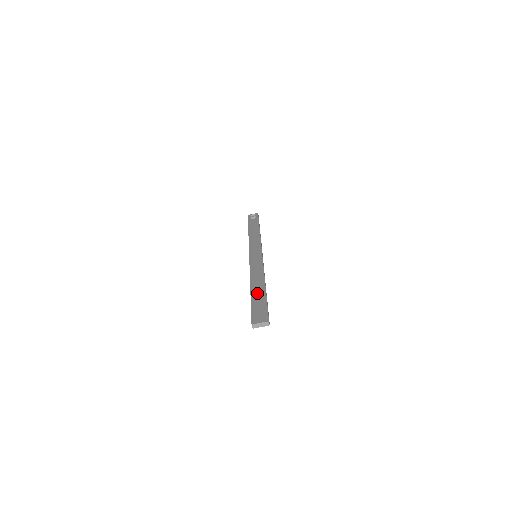
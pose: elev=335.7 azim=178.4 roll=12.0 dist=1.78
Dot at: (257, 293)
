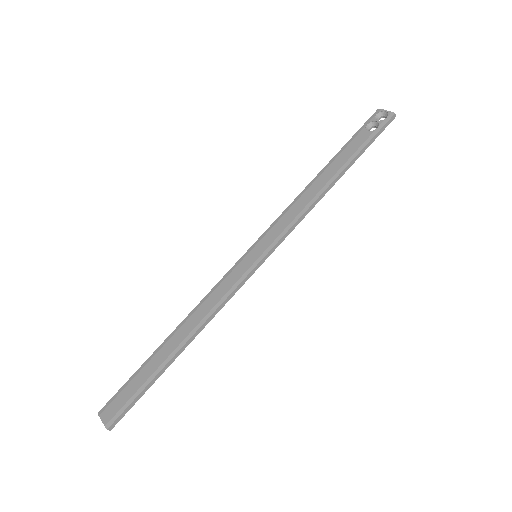
Dot at: (158, 357)
